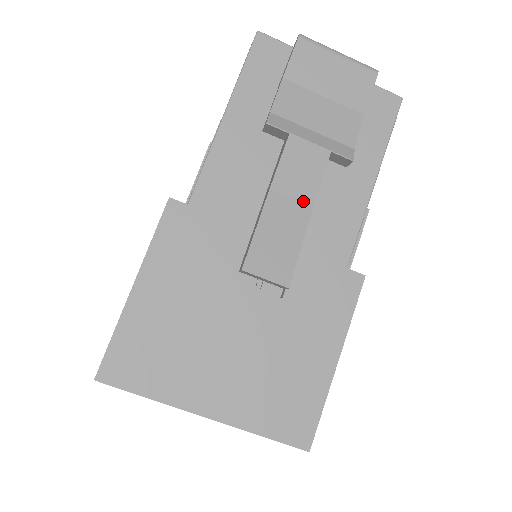
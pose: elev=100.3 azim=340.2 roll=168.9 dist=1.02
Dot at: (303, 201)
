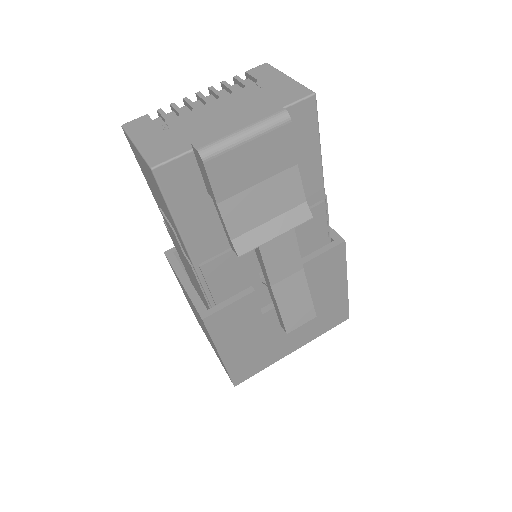
Dot at: (295, 272)
